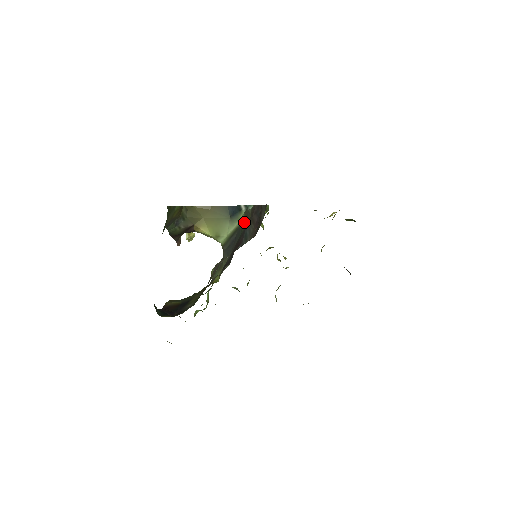
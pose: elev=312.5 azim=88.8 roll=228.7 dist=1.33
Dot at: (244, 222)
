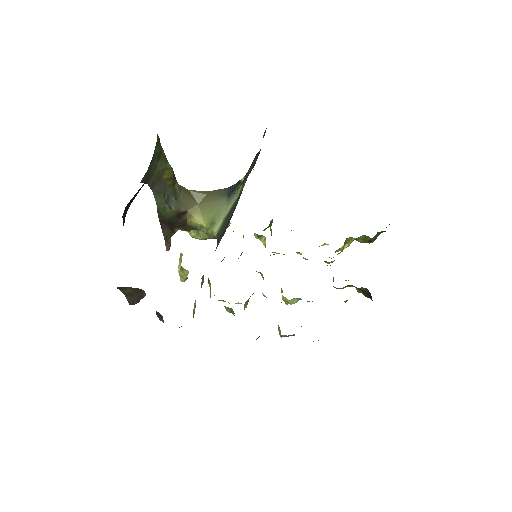
Dot at: (243, 185)
